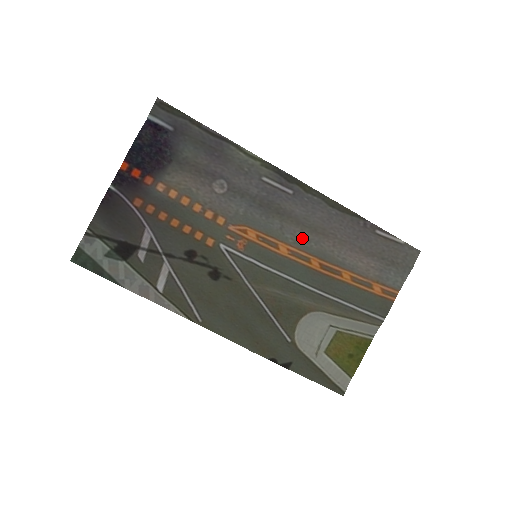
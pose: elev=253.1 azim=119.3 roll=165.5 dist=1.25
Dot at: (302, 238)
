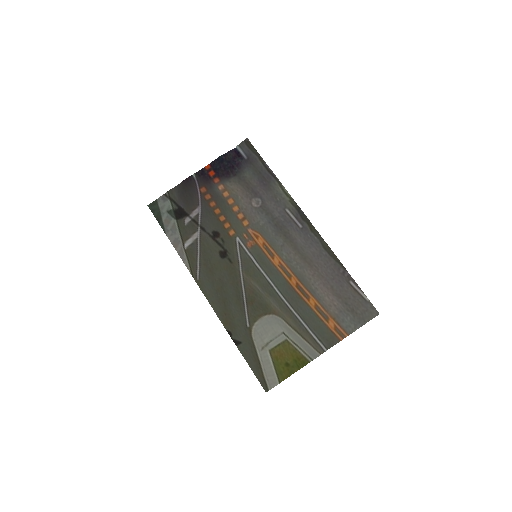
Dot at: (293, 259)
